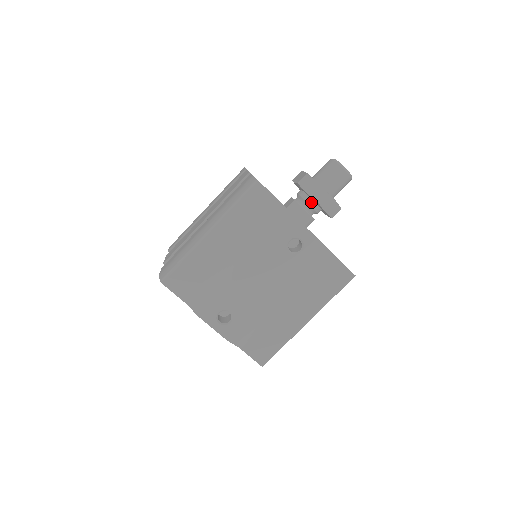
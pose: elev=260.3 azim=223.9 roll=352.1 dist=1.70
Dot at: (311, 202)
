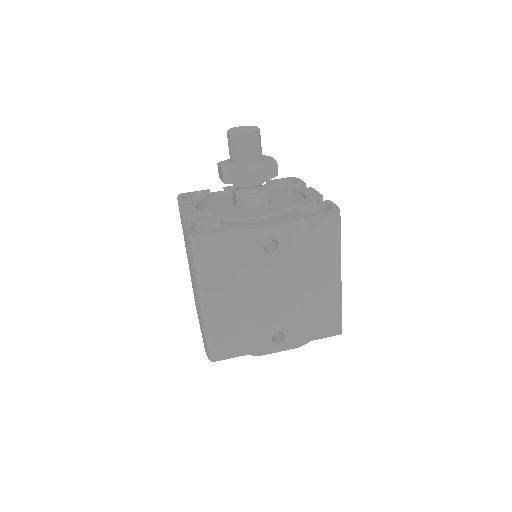
Dot at: (249, 184)
